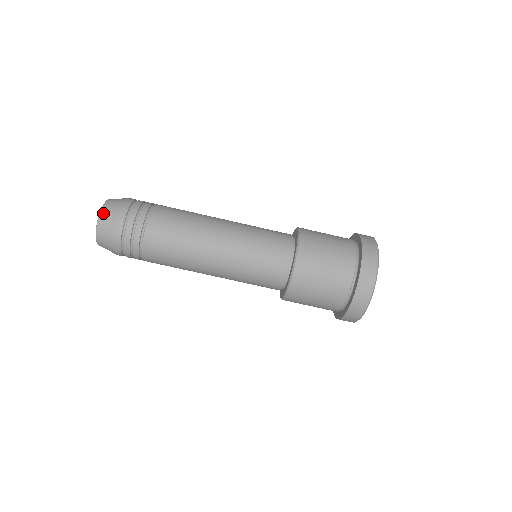
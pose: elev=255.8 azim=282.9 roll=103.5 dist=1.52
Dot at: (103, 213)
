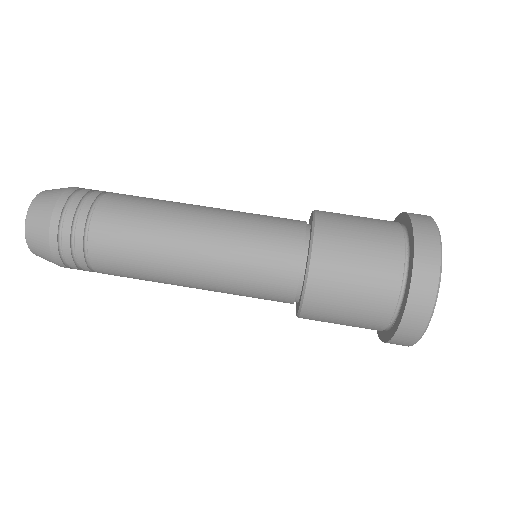
Dot at: (30, 216)
